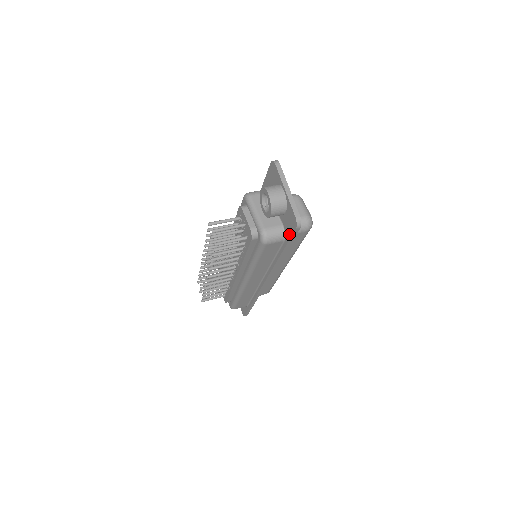
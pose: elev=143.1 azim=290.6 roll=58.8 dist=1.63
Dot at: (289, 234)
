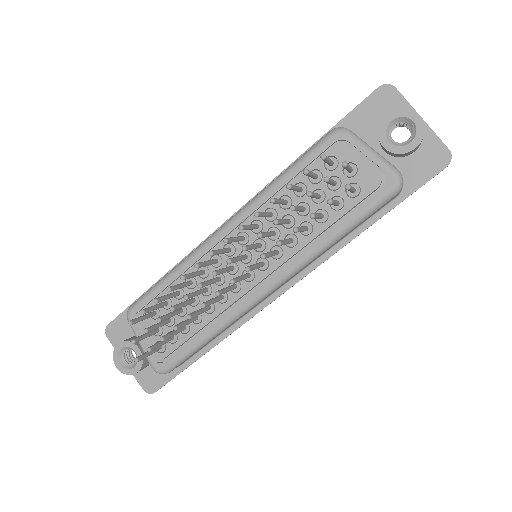
Dot at: (420, 181)
